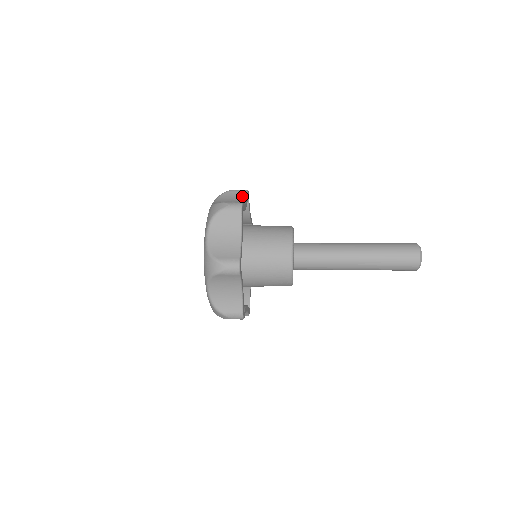
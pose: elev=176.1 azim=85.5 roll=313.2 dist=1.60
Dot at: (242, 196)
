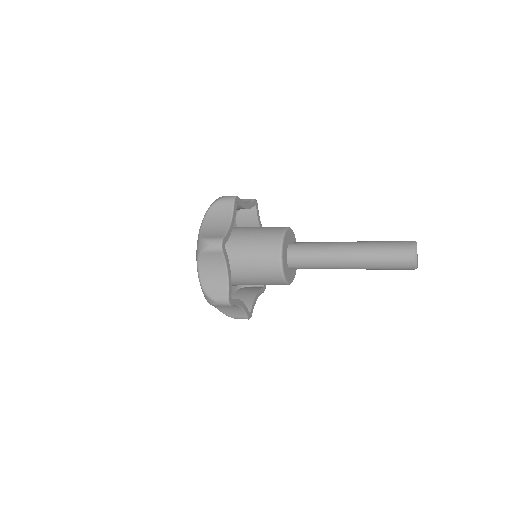
Dot at: (229, 211)
